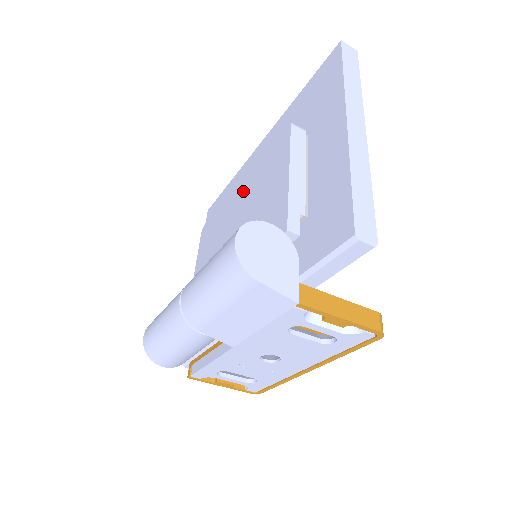
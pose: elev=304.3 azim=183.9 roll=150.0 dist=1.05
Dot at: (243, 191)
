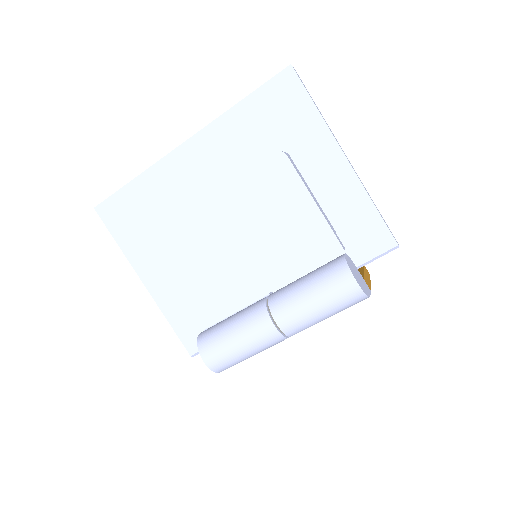
Dot at: (230, 209)
